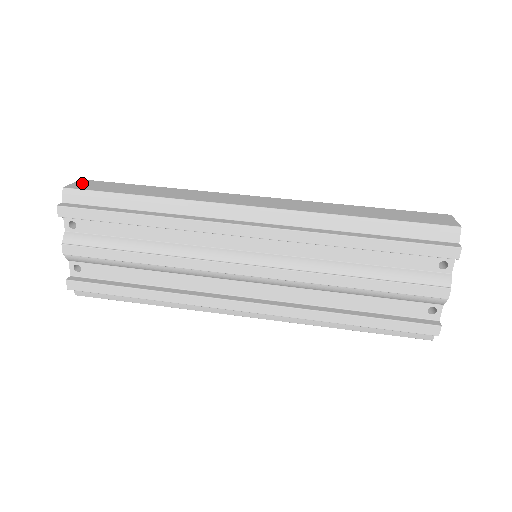
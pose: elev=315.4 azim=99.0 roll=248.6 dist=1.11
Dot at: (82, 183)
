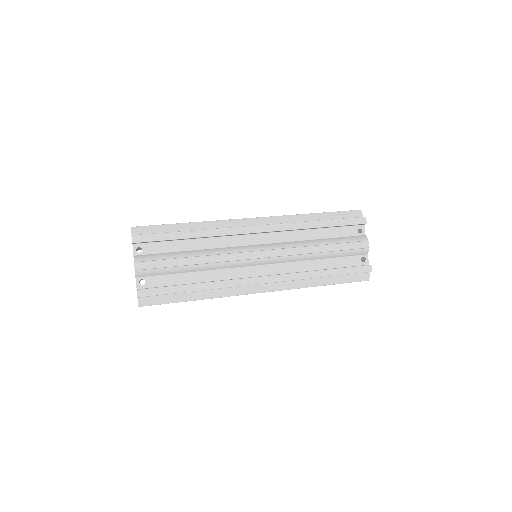
Dot at: occluded
